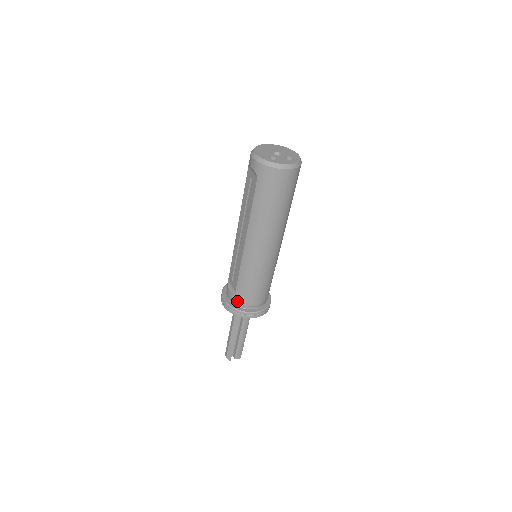
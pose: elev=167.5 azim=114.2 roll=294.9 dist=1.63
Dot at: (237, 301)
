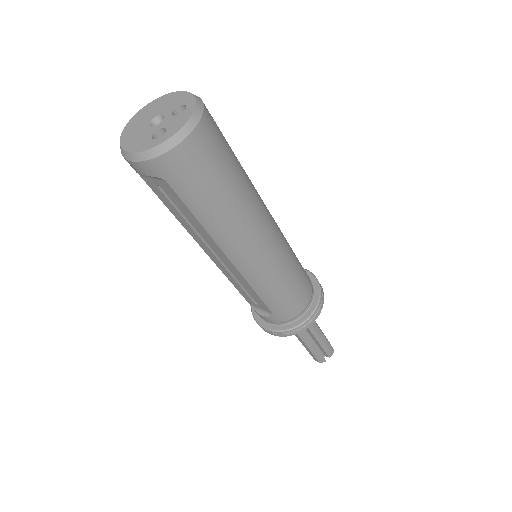
Dot at: (284, 320)
